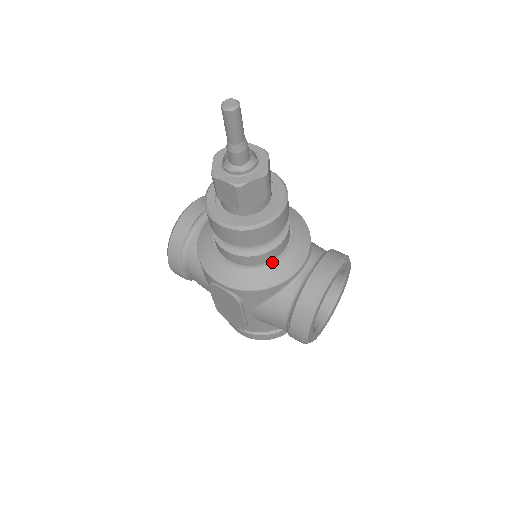
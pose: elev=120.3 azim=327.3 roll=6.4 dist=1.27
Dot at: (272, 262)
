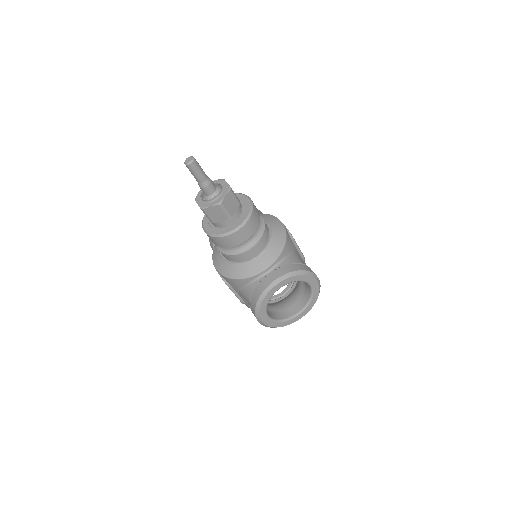
Dot at: (244, 262)
